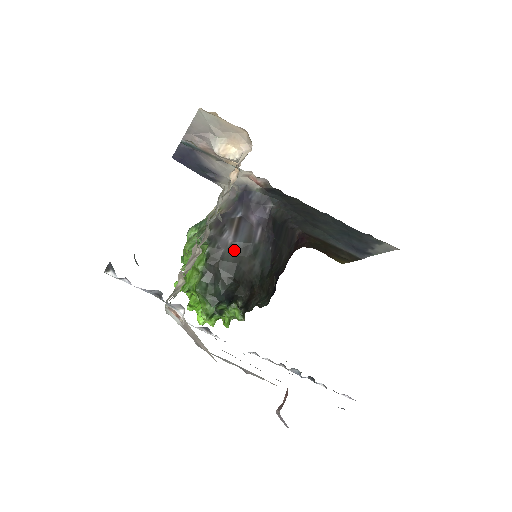
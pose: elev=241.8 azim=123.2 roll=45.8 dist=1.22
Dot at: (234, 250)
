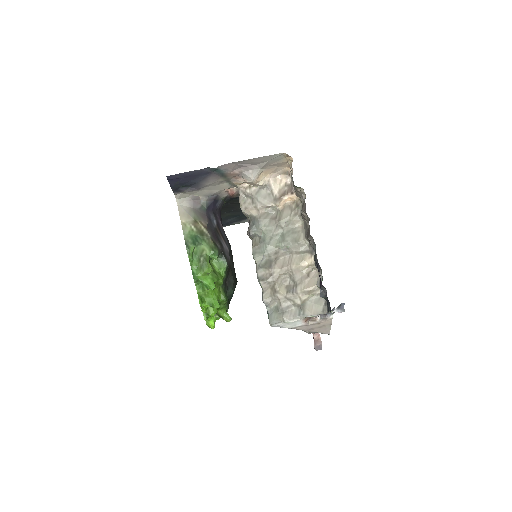
Dot at: occluded
